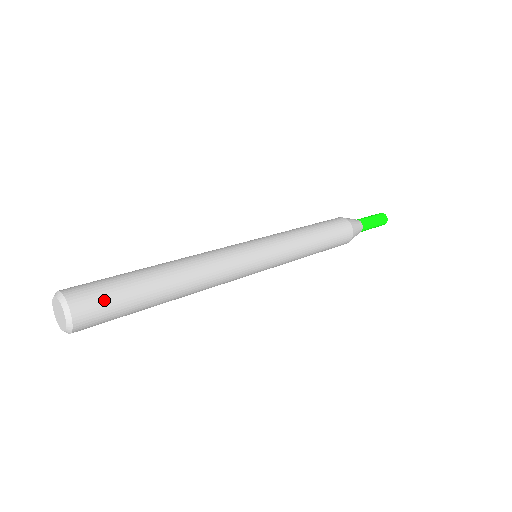
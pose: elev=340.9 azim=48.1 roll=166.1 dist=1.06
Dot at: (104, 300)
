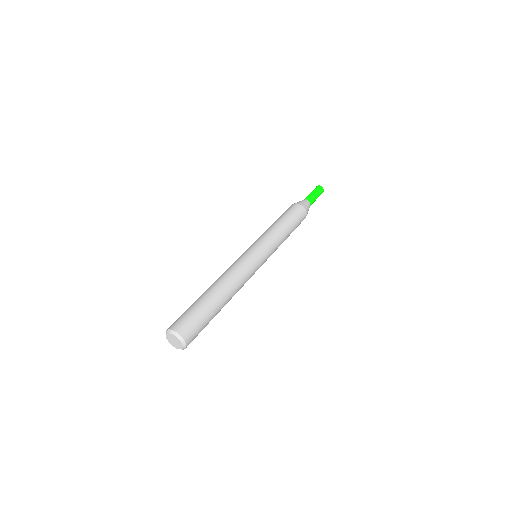
Dot at: (197, 328)
